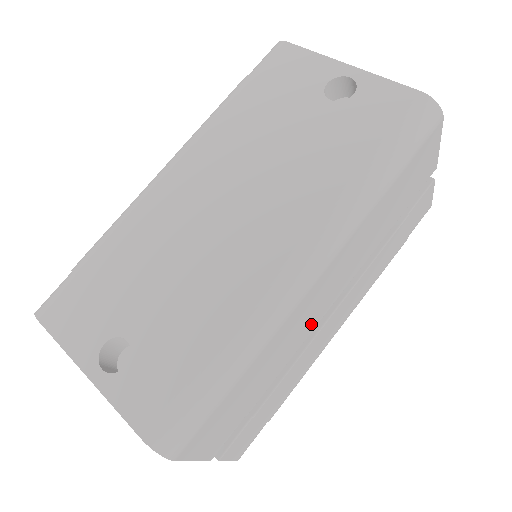
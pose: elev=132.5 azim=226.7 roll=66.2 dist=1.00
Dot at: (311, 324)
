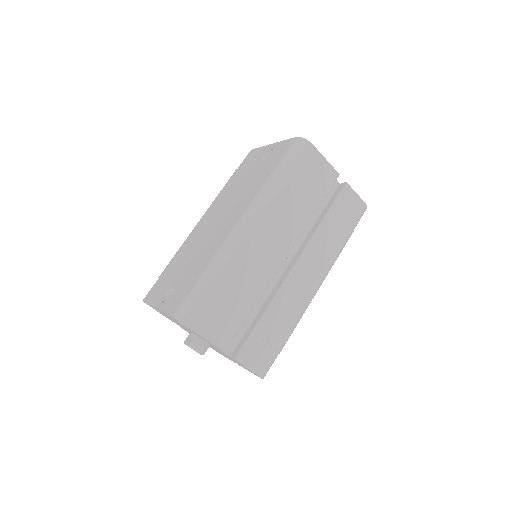
Dot at: (271, 267)
